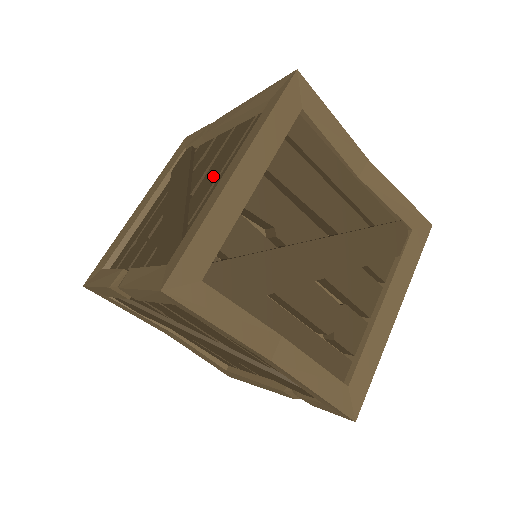
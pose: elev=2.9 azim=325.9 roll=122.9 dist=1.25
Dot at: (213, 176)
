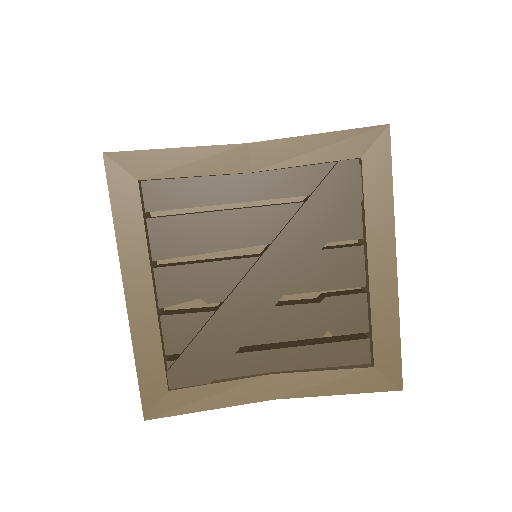
Dot at: occluded
